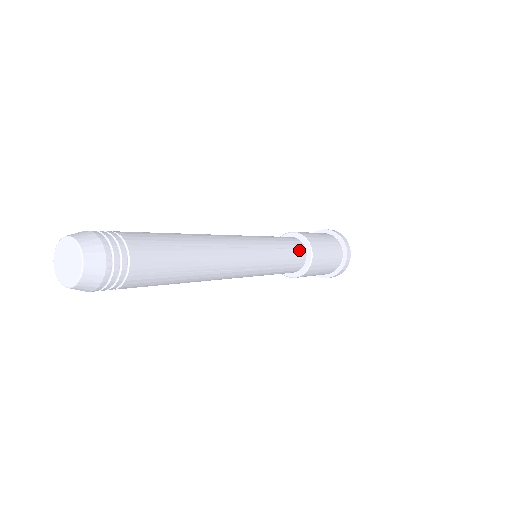
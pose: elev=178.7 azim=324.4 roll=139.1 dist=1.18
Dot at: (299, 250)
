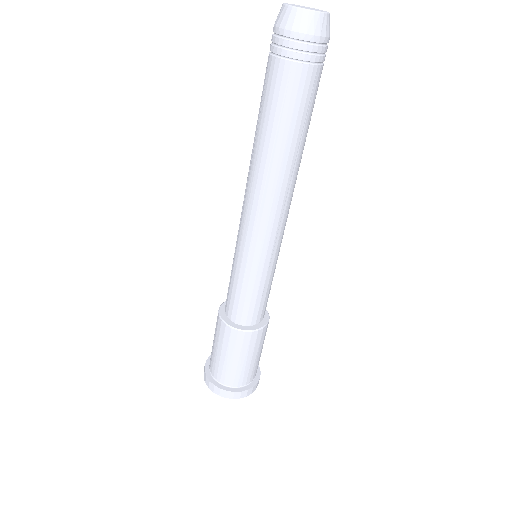
Dot at: occluded
